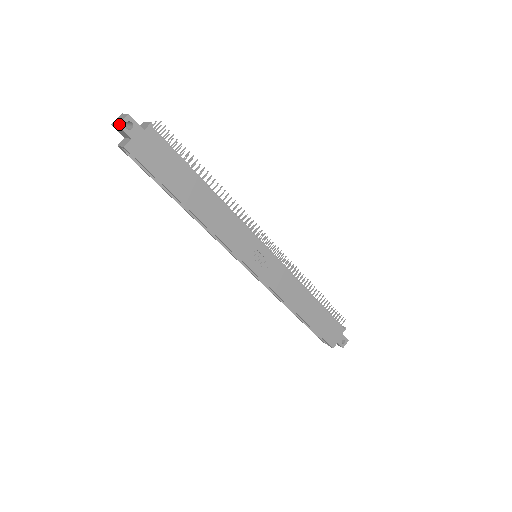
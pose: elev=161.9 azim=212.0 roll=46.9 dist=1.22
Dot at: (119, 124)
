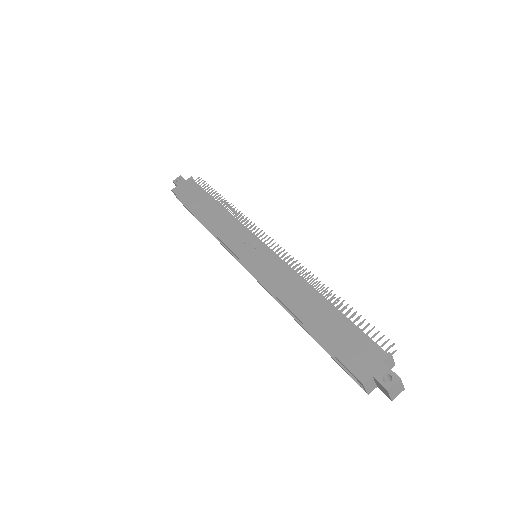
Dot at: (174, 181)
